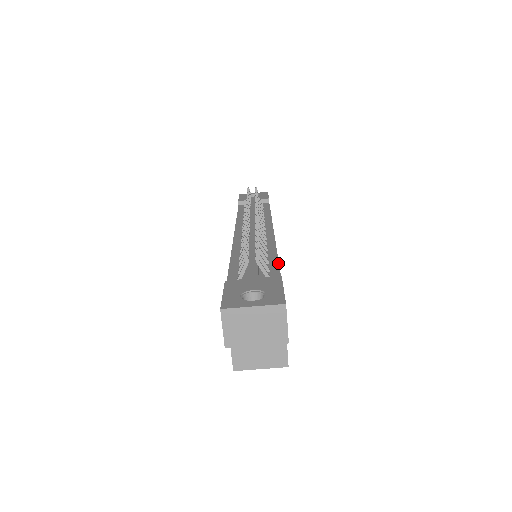
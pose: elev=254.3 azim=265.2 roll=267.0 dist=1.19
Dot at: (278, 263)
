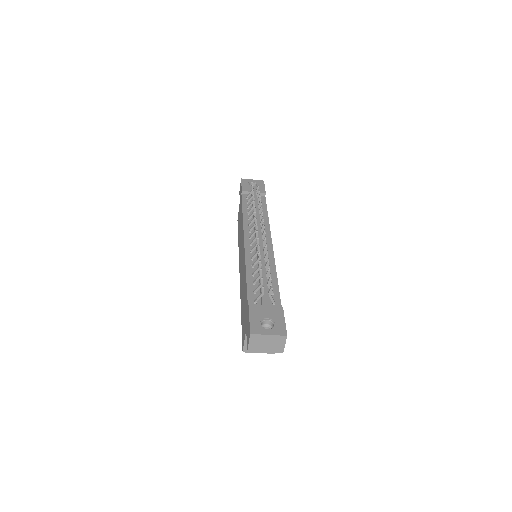
Dot at: (278, 287)
